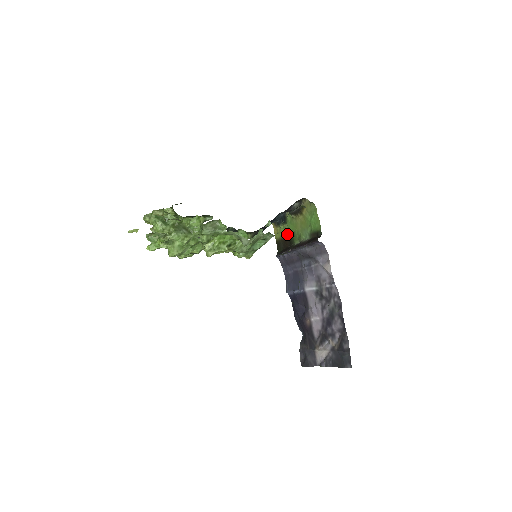
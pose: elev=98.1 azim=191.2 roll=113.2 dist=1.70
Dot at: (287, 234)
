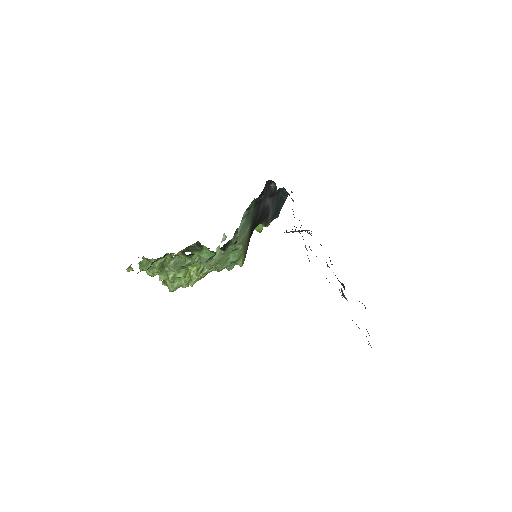
Dot at: occluded
